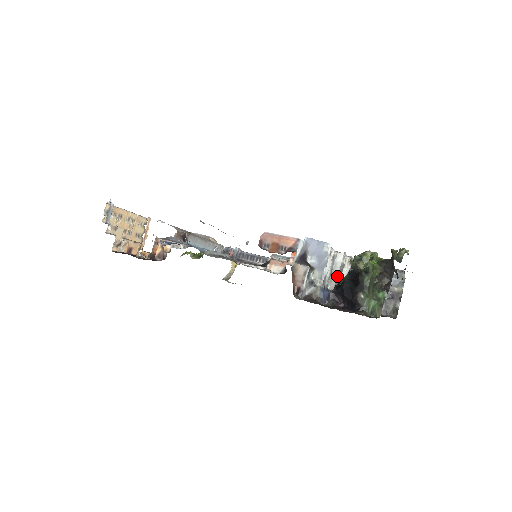
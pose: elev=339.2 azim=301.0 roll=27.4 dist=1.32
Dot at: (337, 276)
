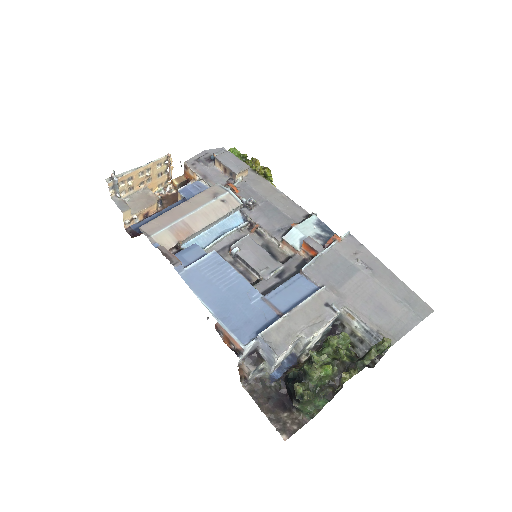
Dot at: (301, 349)
